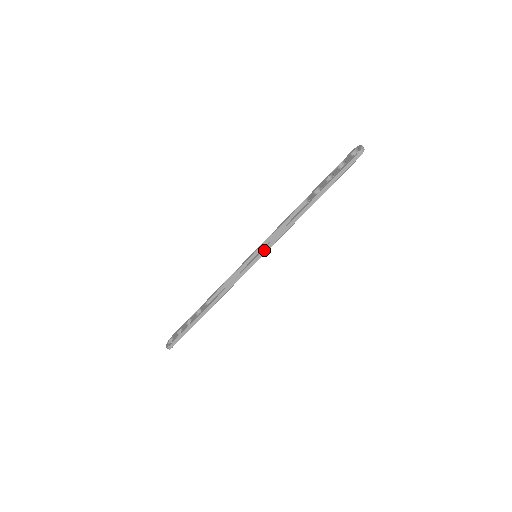
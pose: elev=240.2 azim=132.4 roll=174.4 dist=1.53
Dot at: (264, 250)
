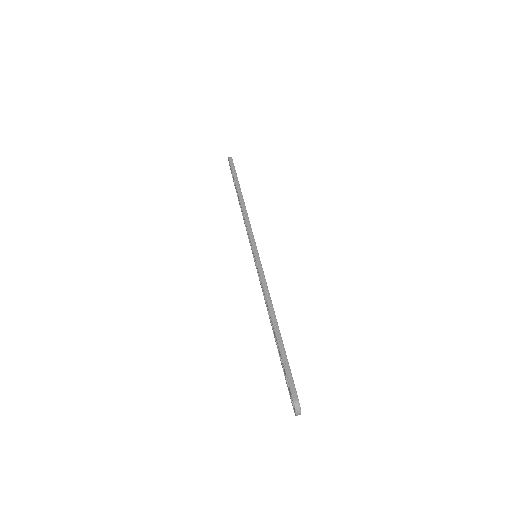
Dot at: (251, 240)
